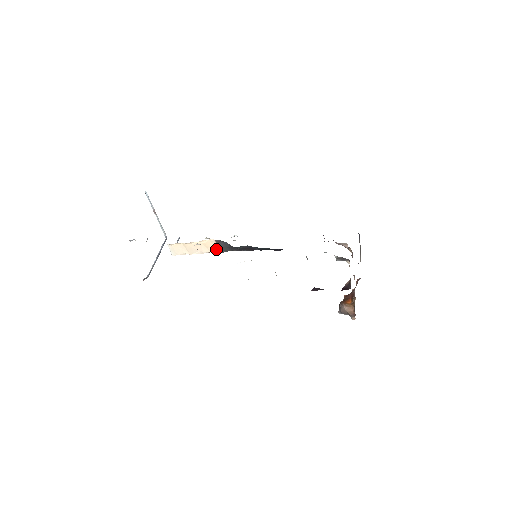
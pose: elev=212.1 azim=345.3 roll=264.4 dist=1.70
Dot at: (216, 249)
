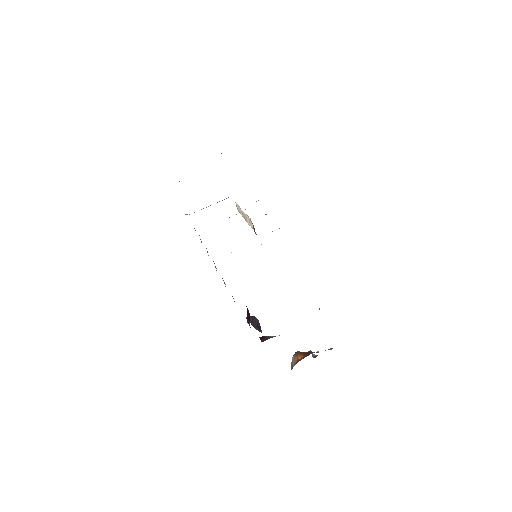
Dot at: occluded
